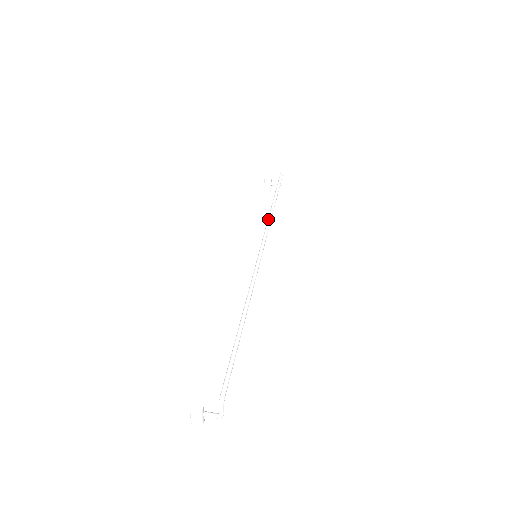
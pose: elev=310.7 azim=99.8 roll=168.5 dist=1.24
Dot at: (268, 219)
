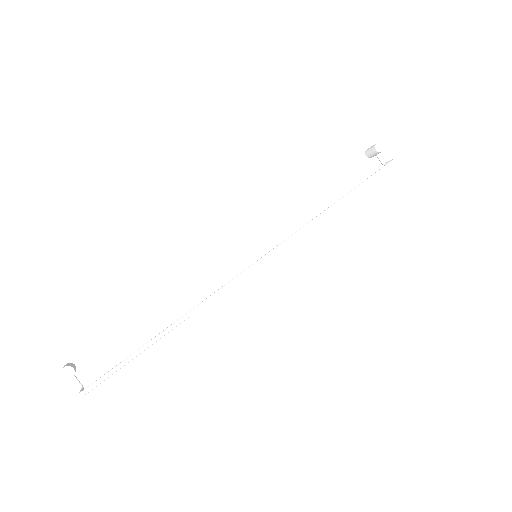
Dot at: (310, 222)
